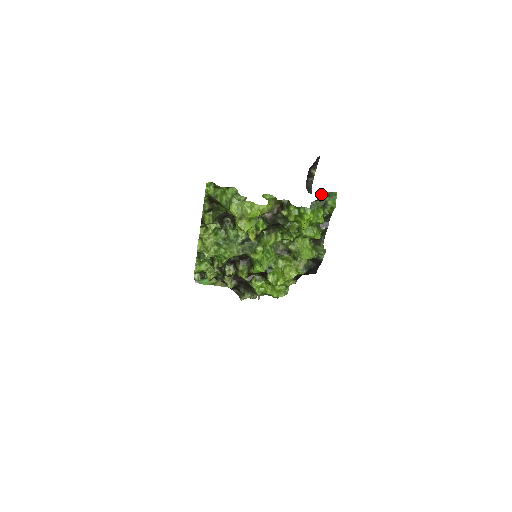
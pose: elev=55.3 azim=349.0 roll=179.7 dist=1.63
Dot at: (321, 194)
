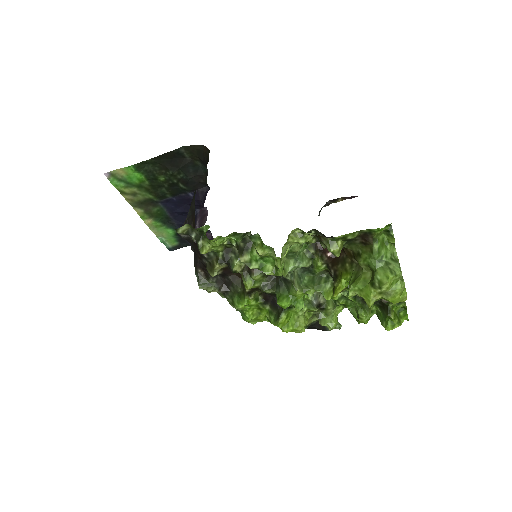
Dot at: occluded
